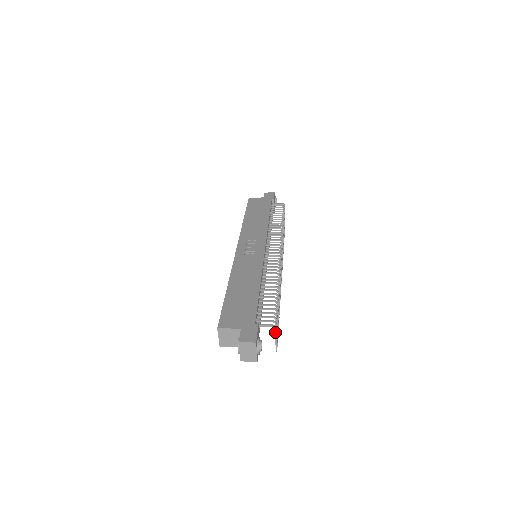
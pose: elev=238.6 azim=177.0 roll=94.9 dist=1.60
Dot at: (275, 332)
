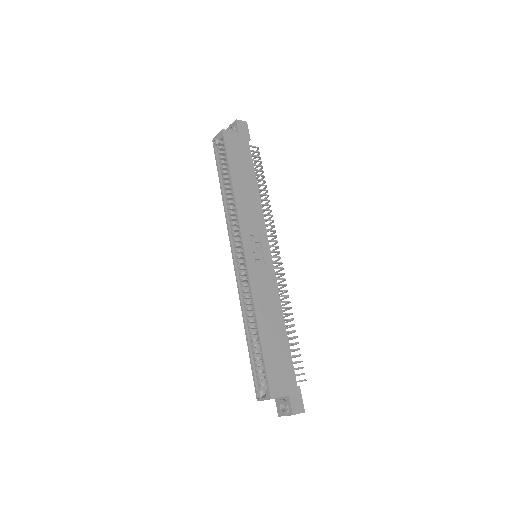
Dot at: occluded
